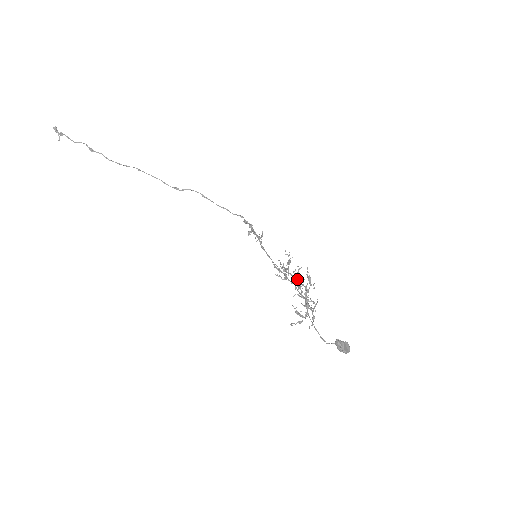
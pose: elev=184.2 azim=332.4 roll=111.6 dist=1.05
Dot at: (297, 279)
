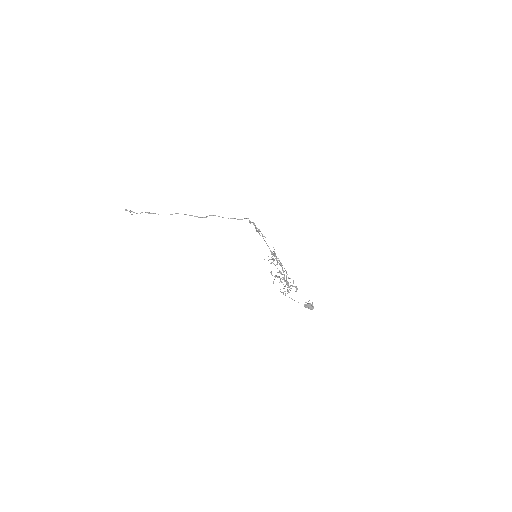
Dot at: (281, 266)
